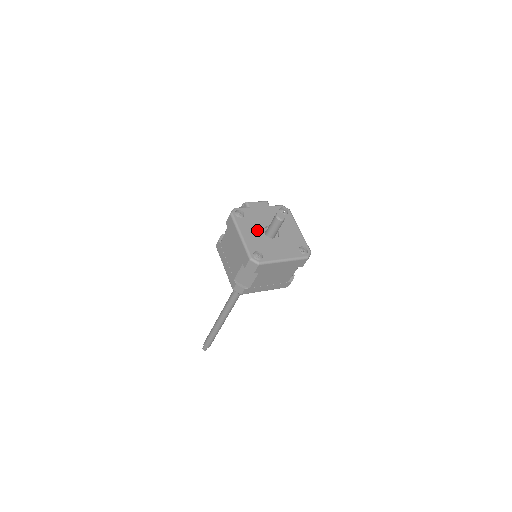
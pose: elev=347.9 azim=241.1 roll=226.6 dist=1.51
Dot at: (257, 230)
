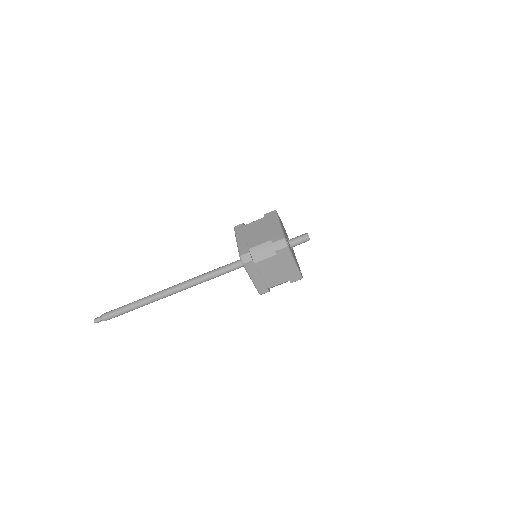
Dot at: (285, 233)
